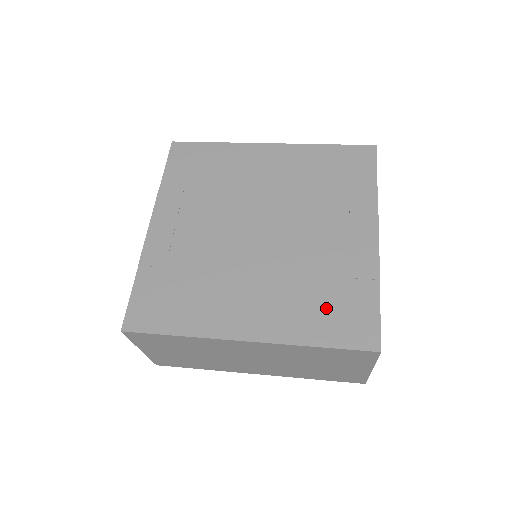
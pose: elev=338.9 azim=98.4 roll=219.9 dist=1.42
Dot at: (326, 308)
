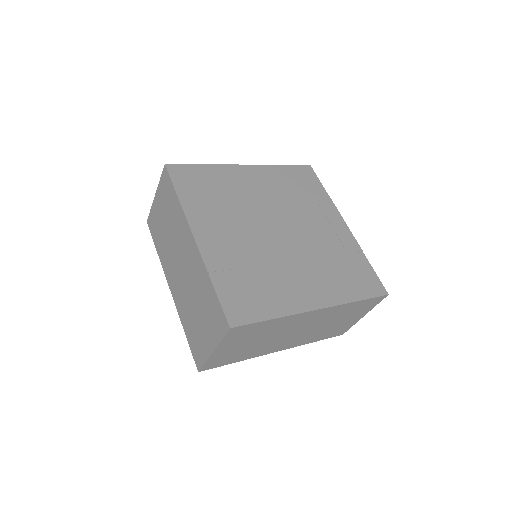
Dot at: (348, 275)
